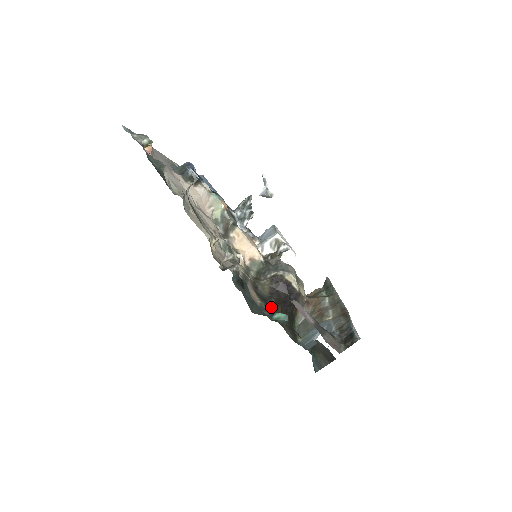
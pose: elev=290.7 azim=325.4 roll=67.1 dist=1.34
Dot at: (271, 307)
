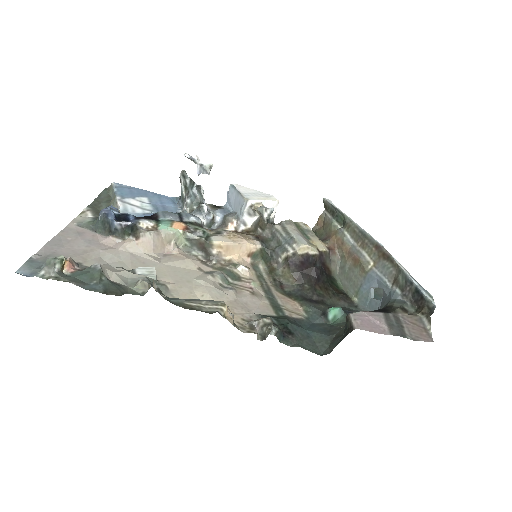
Dot at: (311, 296)
